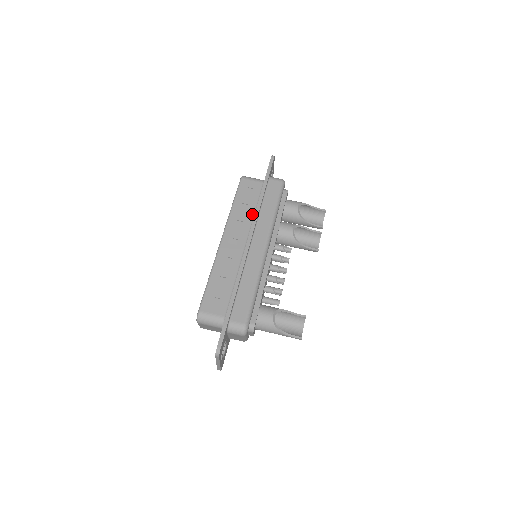
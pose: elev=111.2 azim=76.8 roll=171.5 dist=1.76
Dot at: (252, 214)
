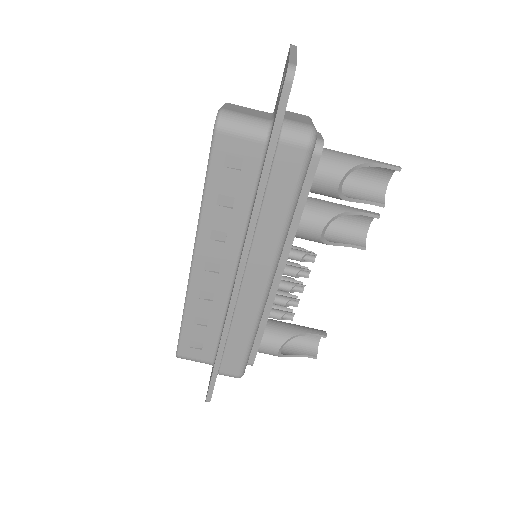
Dot at: (243, 219)
